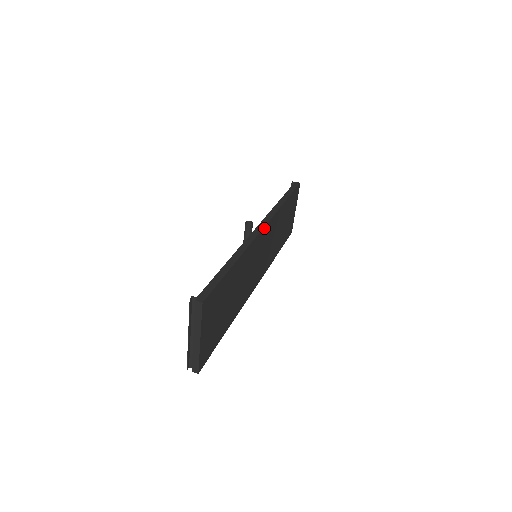
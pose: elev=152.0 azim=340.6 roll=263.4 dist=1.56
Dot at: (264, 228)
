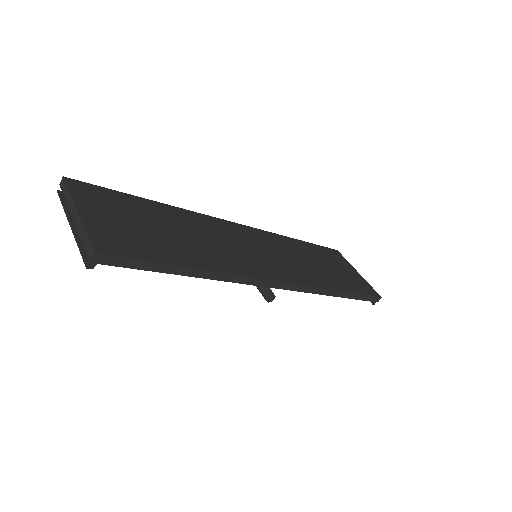
Dot at: (240, 226)
